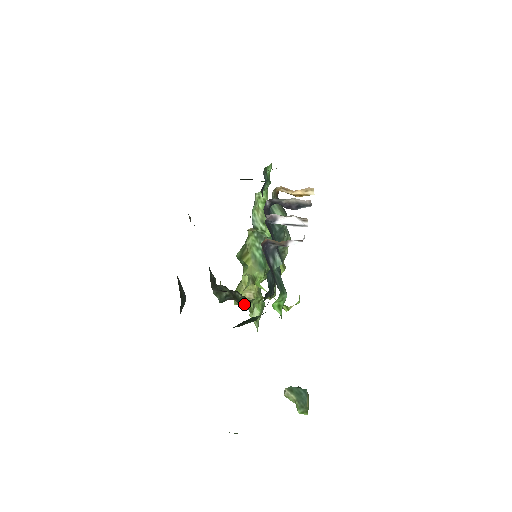
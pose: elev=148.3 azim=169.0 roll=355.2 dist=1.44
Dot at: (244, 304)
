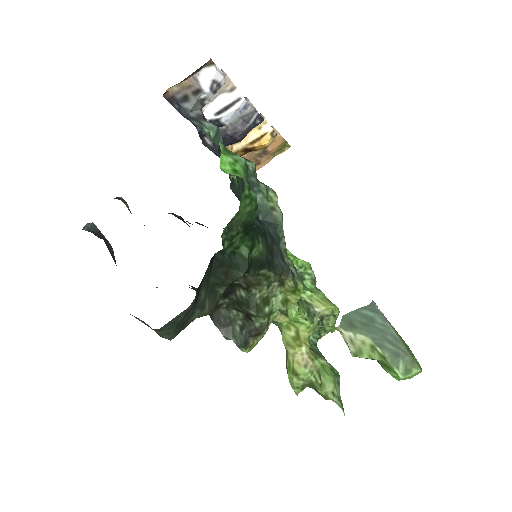
Dot at: (257, 308)
